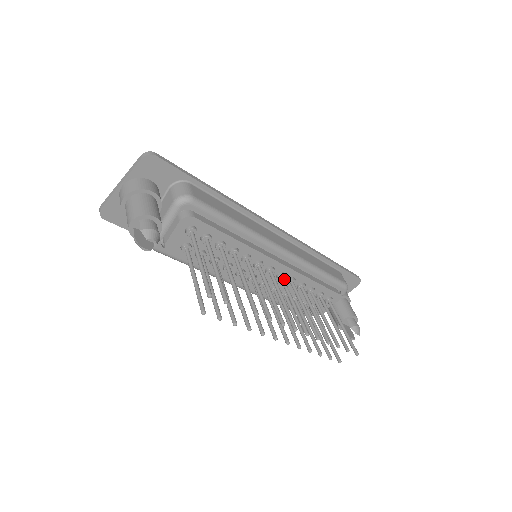
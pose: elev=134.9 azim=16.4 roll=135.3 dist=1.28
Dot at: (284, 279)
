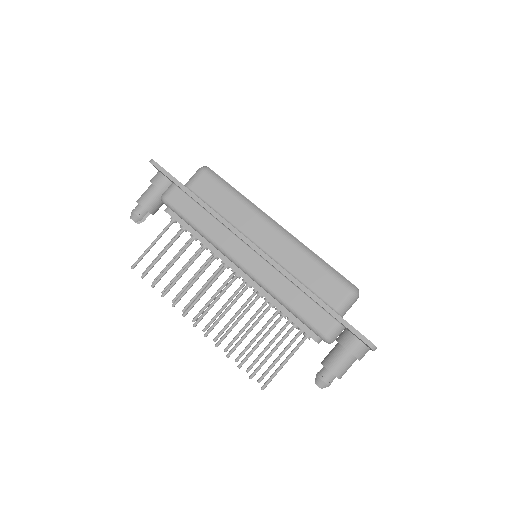
Dot at: occluded
